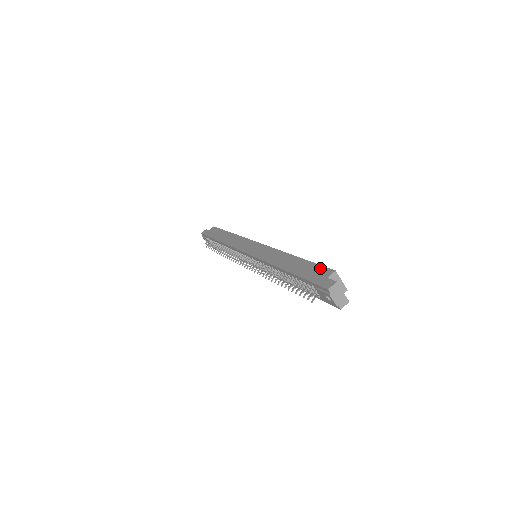
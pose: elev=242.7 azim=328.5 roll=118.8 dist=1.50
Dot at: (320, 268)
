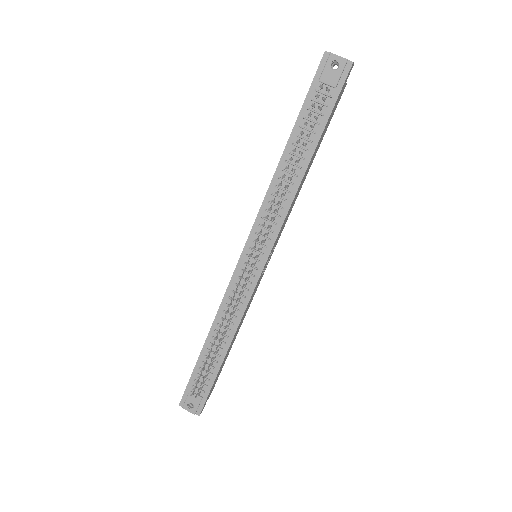
Dot at: occluded
